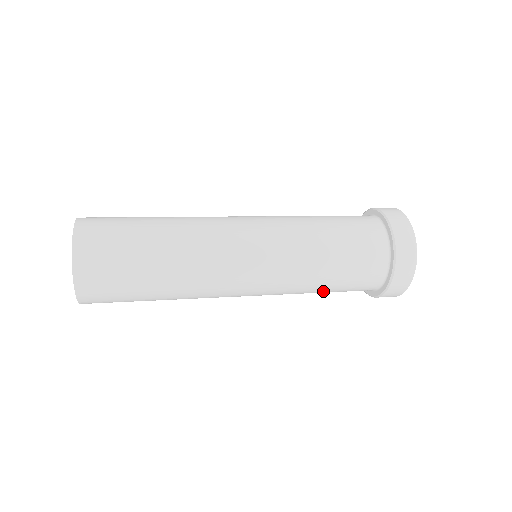
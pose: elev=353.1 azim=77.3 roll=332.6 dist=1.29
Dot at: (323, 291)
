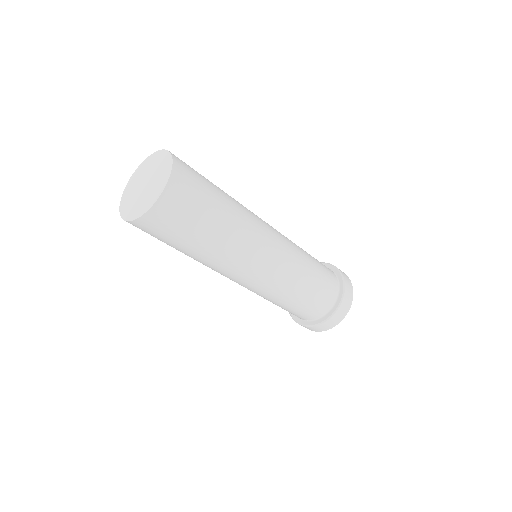
Dot at: (314, 271)
